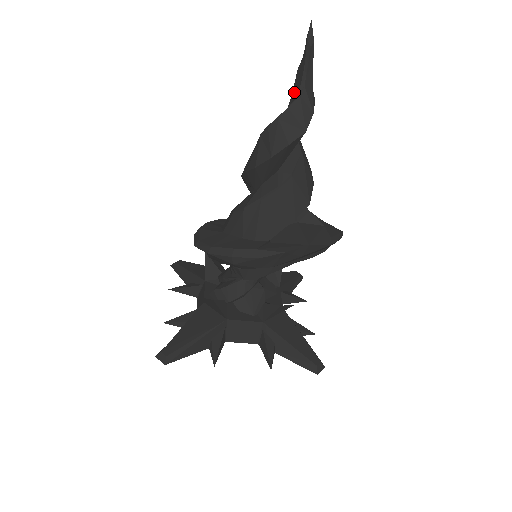
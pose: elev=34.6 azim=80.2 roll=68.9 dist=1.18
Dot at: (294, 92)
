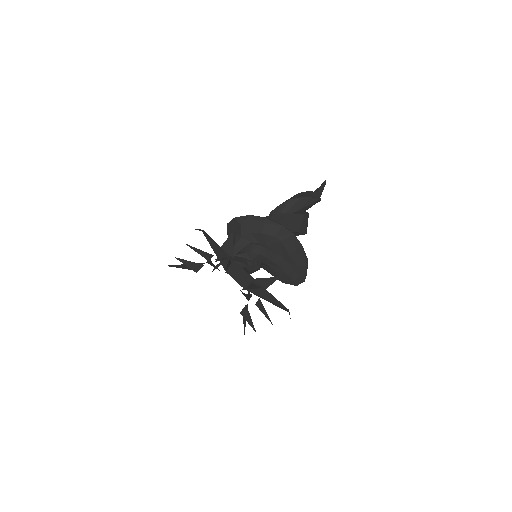
Dot at: occluded
